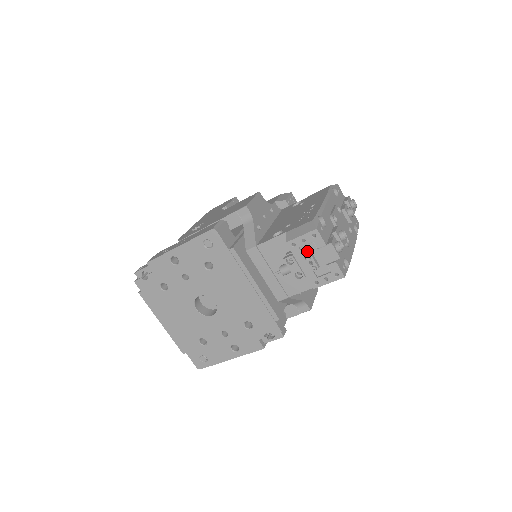
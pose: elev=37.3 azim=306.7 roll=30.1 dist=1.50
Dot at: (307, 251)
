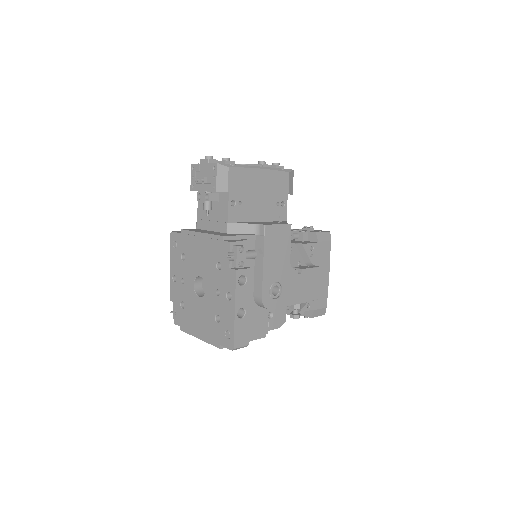
Dot at: occluded
